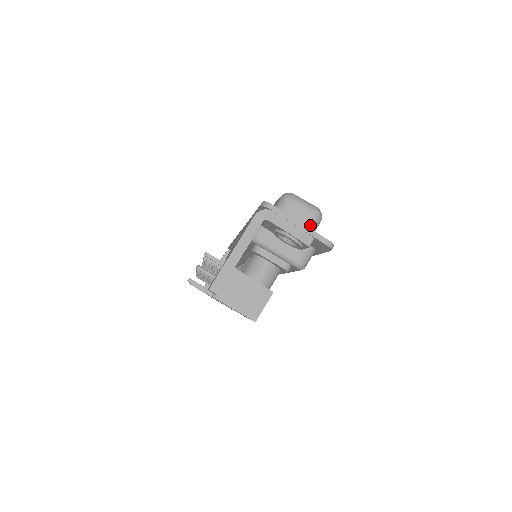
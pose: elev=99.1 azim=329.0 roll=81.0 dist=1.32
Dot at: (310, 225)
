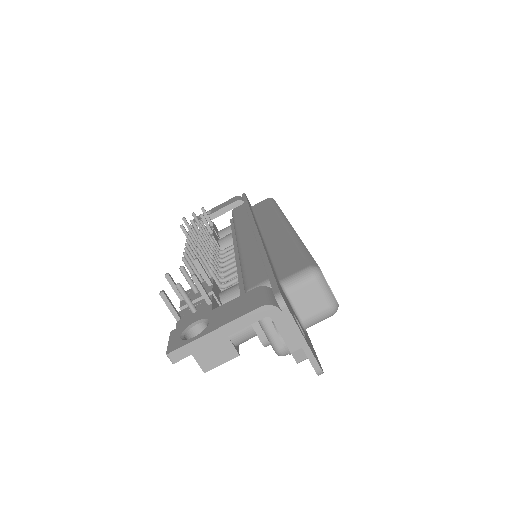
Dot at: (317, 318)
